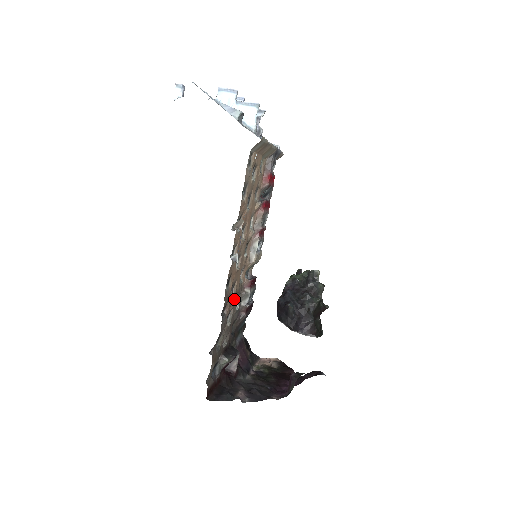
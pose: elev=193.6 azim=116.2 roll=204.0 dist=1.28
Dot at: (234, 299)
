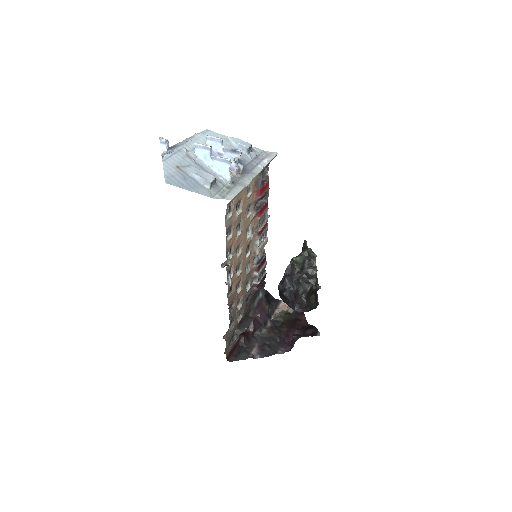
Dot at: (241, 290)
